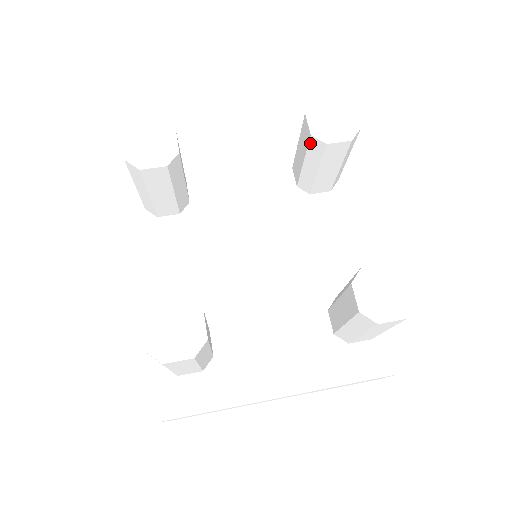
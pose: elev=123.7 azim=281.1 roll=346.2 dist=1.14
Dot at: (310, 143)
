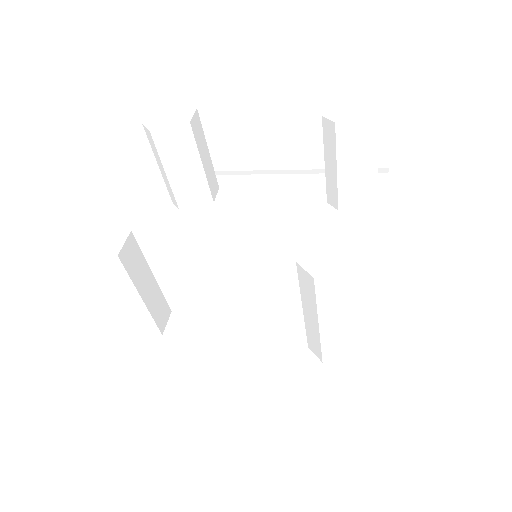
Dot at: (324, 128)
